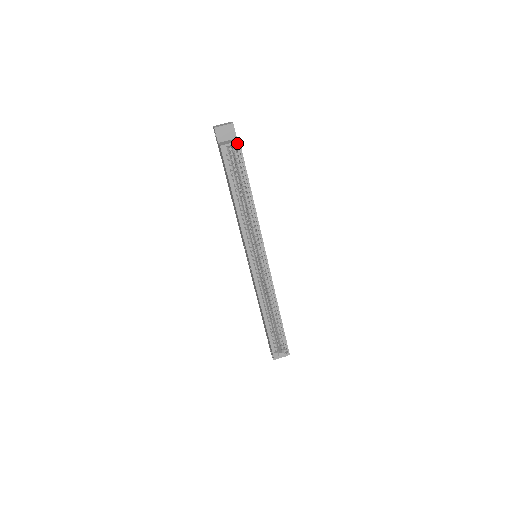
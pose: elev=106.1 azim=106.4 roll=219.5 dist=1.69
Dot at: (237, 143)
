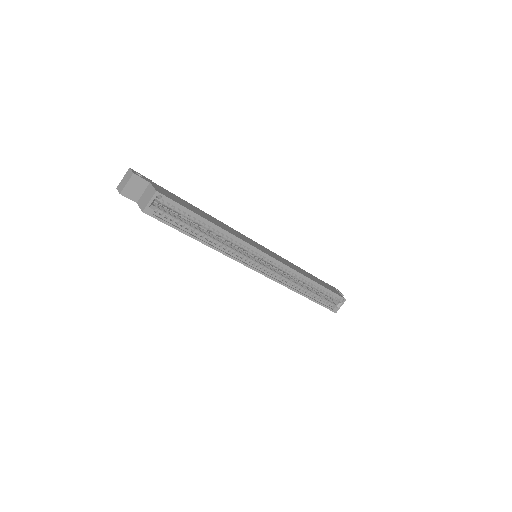
Dot at: occluded
